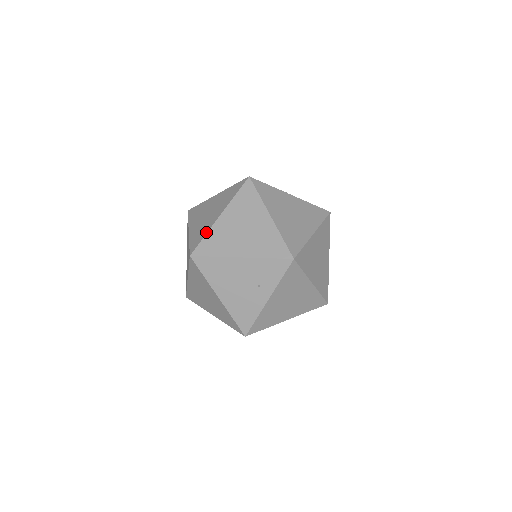
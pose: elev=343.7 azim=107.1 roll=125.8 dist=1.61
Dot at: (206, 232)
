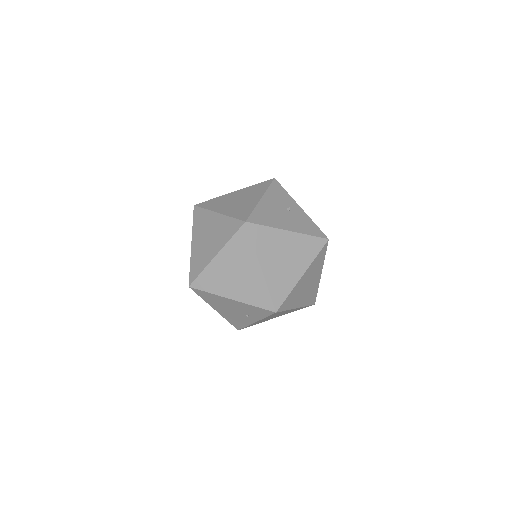
Dot at: (203, 268)
